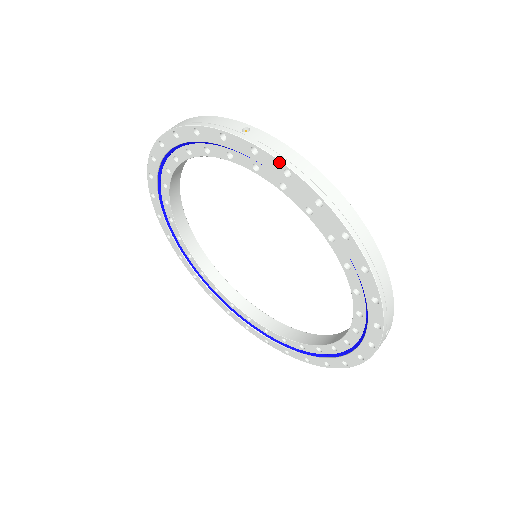
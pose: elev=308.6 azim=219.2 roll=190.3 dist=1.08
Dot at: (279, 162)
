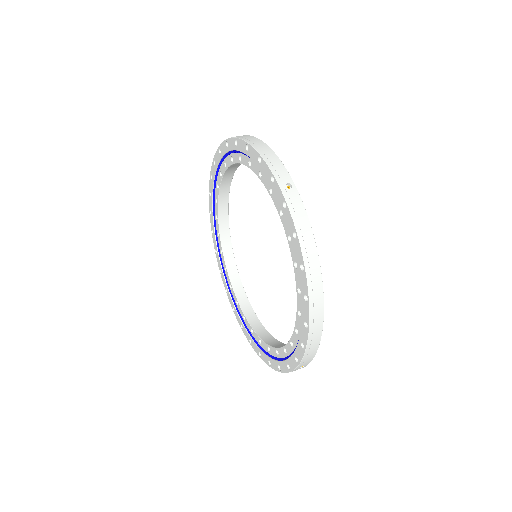
Dot at: (217, 151)
